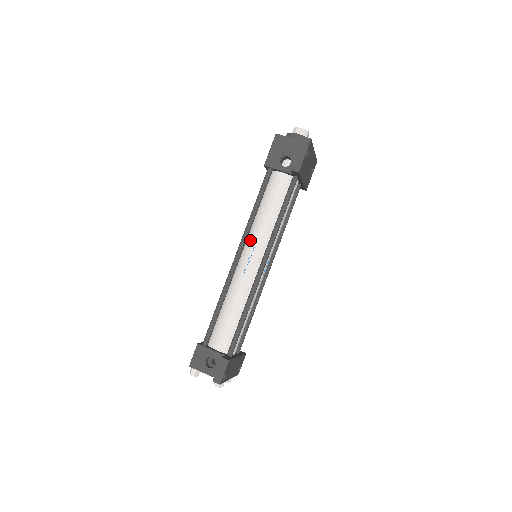
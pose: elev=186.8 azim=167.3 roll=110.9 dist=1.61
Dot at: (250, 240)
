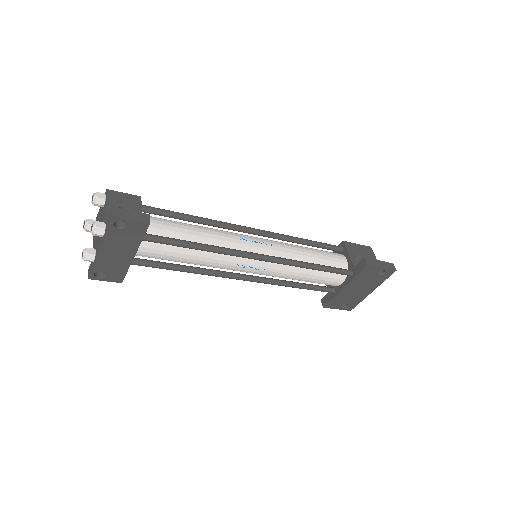
Dot at: (274, 241)
